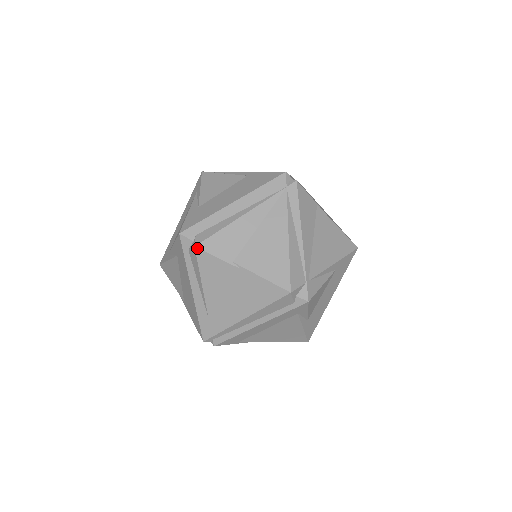
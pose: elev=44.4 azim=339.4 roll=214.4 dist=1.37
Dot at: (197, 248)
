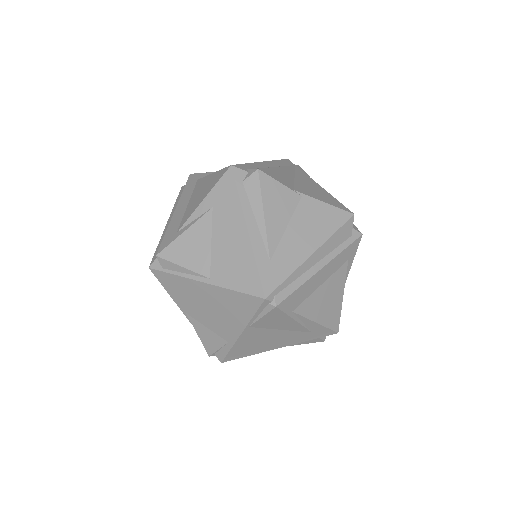
Dot at: (260, 170)
